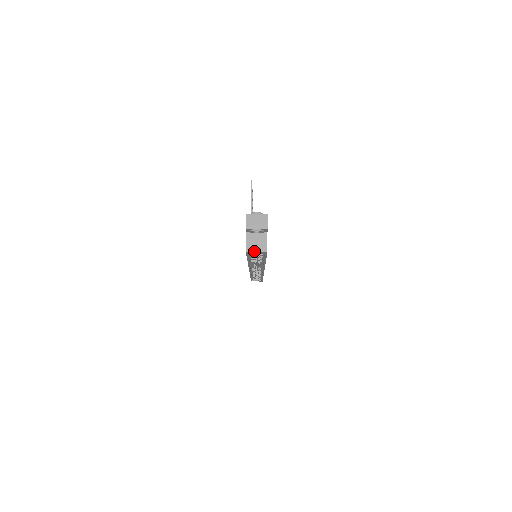
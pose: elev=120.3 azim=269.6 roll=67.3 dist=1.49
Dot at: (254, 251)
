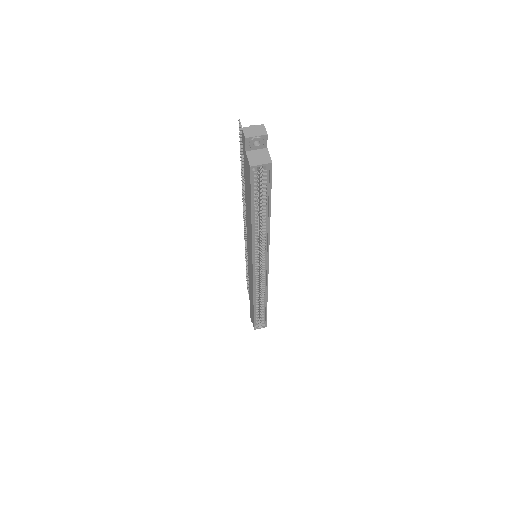
Dot at: (258, 164)
